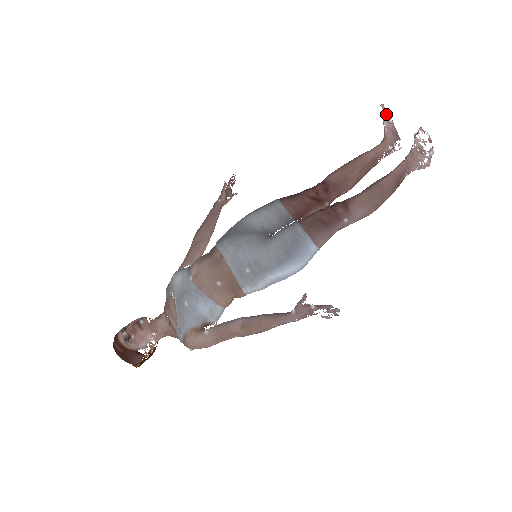
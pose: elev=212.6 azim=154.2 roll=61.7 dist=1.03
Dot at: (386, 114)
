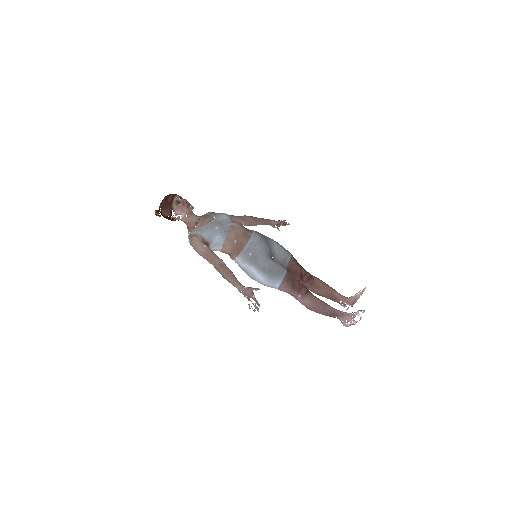
Dot at: (362, 292)
